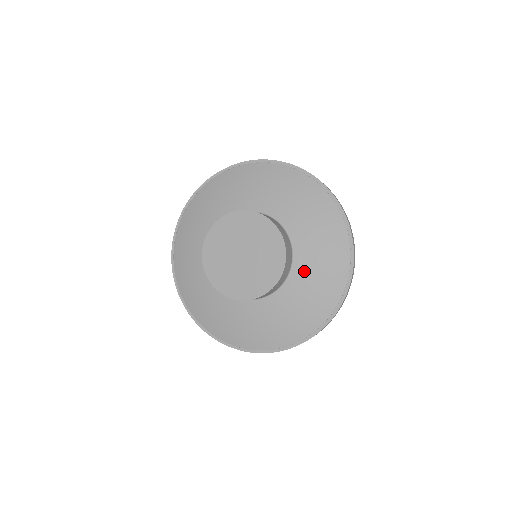
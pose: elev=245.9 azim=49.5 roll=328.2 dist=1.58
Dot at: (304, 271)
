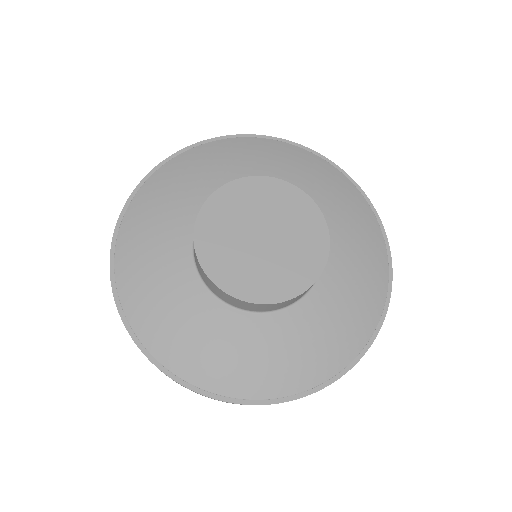
Dot at: (336, 278)
